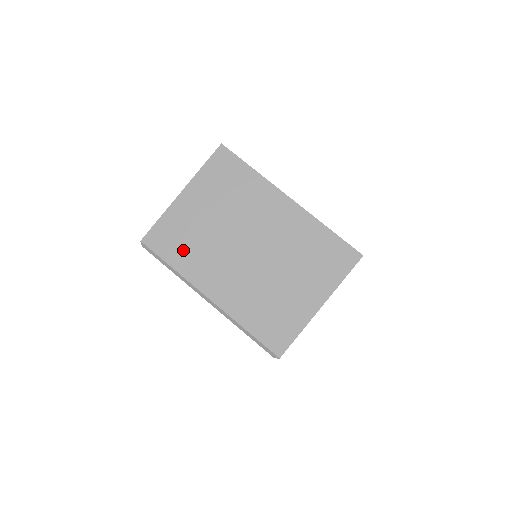
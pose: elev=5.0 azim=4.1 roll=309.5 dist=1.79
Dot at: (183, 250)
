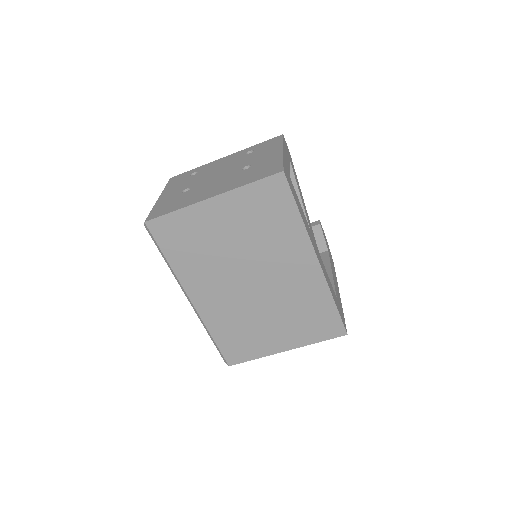
Dot at: (186, 252)
